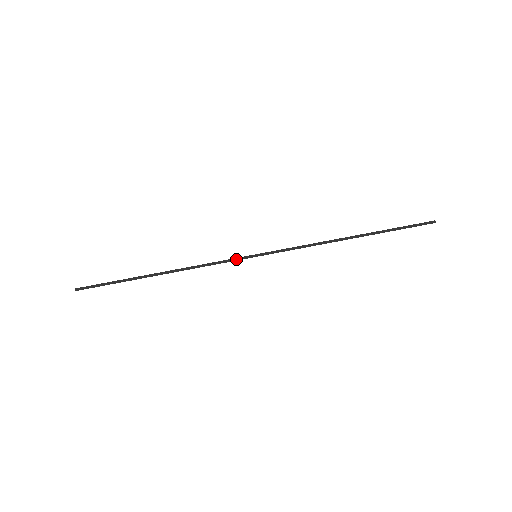
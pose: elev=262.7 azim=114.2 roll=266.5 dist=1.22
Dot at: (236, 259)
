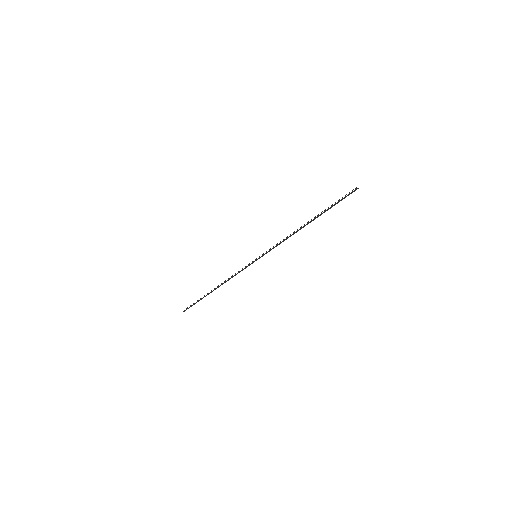
Dot at: (246, 267)
